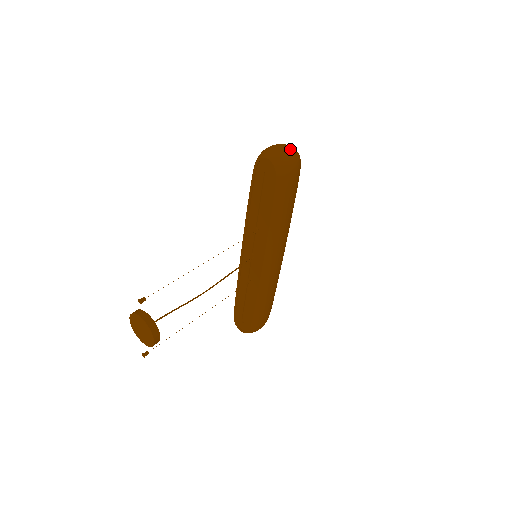
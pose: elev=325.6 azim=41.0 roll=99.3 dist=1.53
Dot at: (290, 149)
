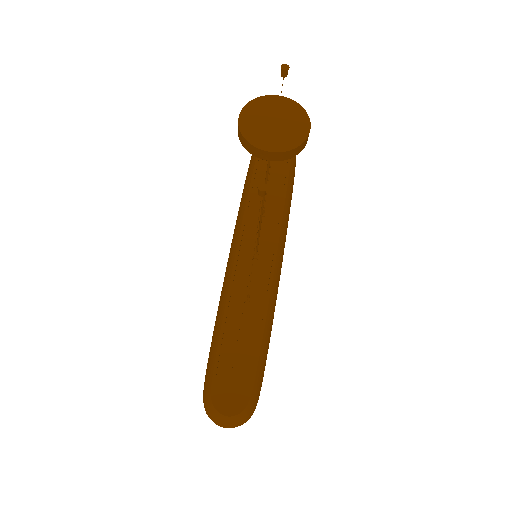
Dot at: occluded
